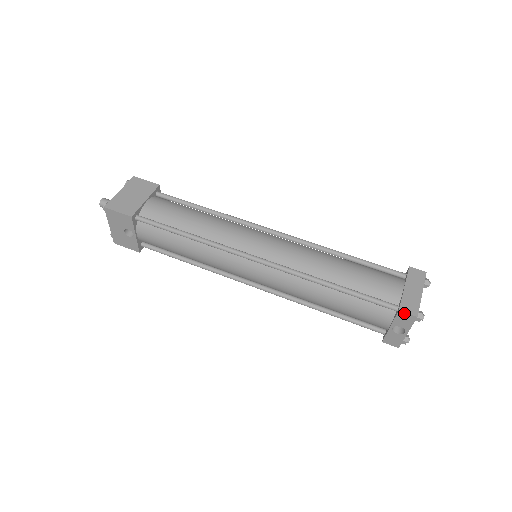
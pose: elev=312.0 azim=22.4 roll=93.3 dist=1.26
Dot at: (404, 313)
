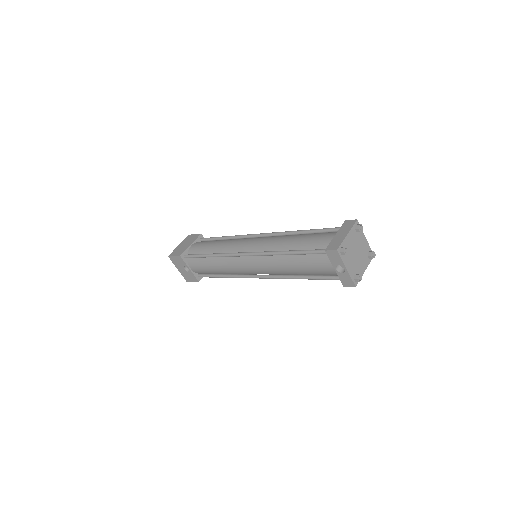
Dot at: (329, 251)
